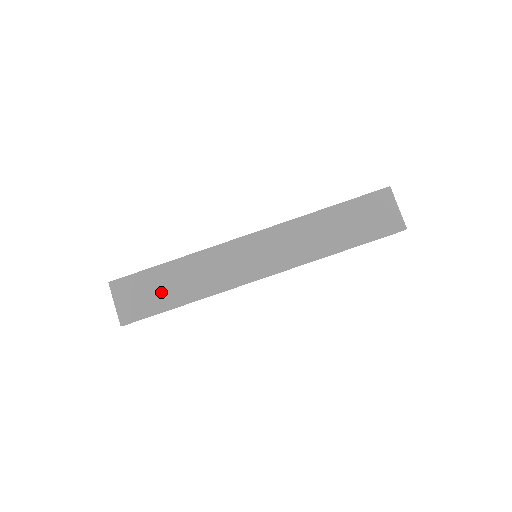
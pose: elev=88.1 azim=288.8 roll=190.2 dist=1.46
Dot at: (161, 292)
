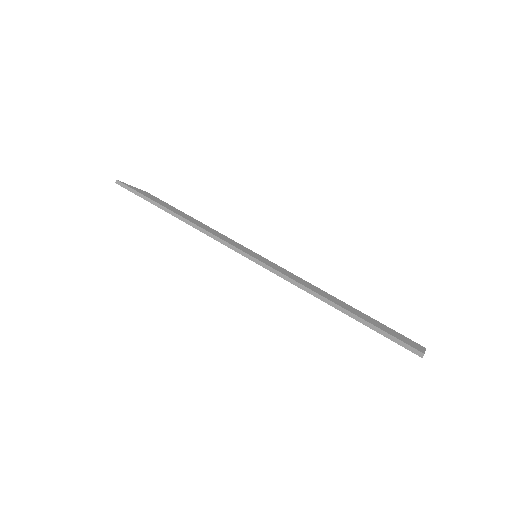
Dot at: (166, 205)
